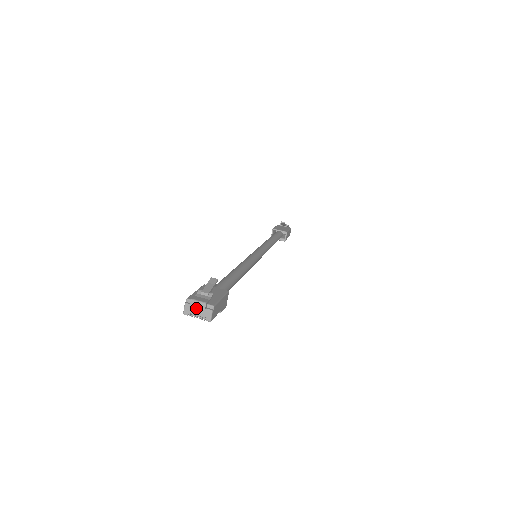
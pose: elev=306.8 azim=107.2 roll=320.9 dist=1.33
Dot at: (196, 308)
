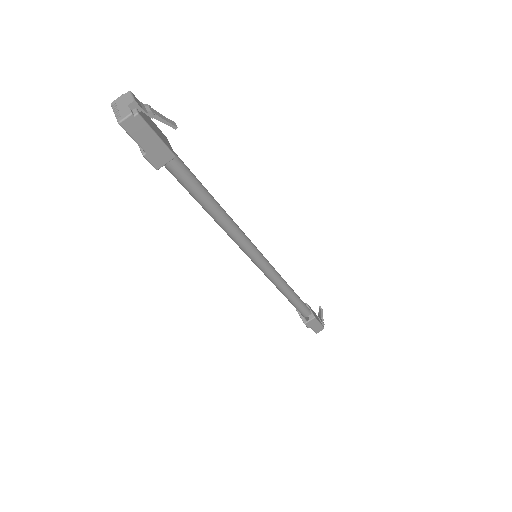
Dot at: (124, 103)
